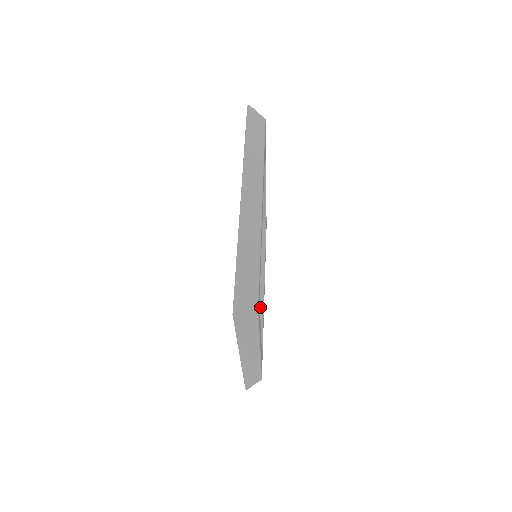
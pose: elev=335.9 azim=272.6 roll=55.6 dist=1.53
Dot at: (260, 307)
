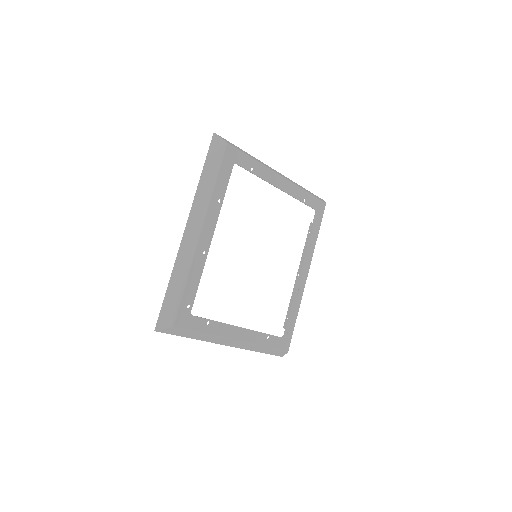
Dot at: occluded
